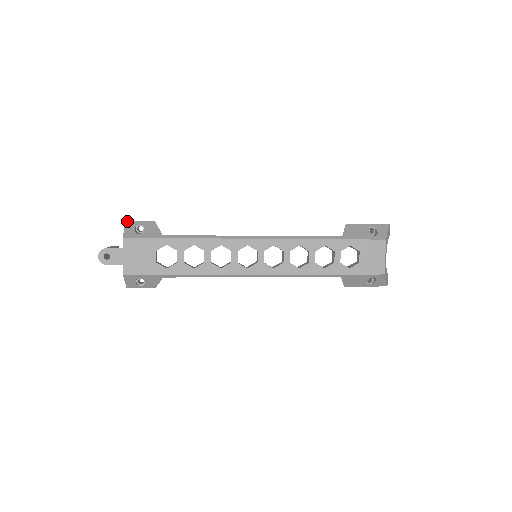
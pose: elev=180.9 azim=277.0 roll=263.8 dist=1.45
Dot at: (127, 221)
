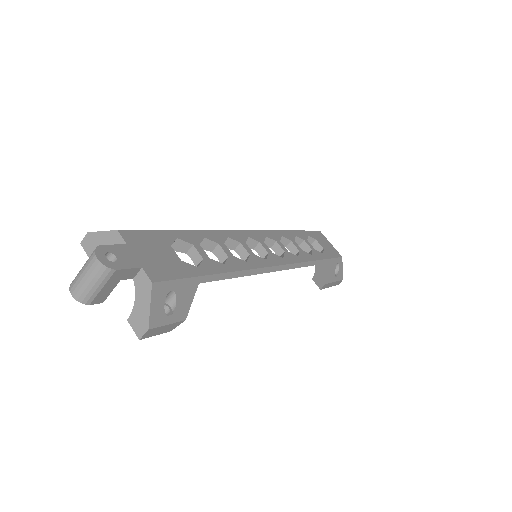
Dot at: (90, 232)
